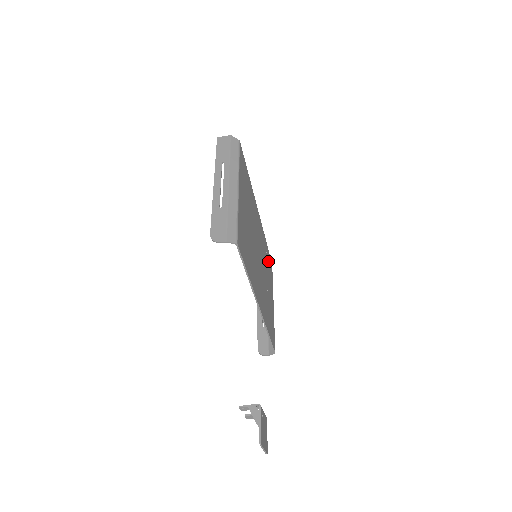
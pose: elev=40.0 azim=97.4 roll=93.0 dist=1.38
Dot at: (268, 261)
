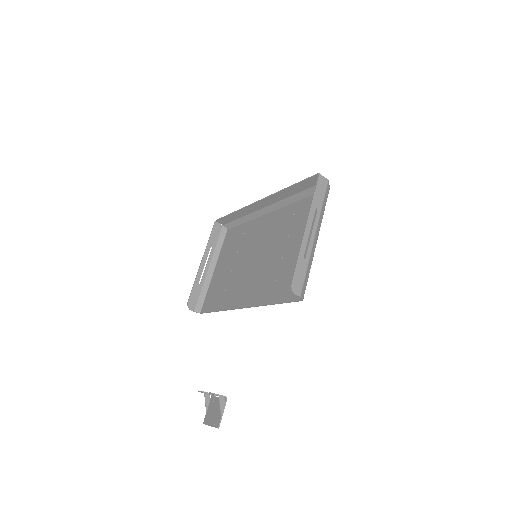
Dot at: (237, 237)
